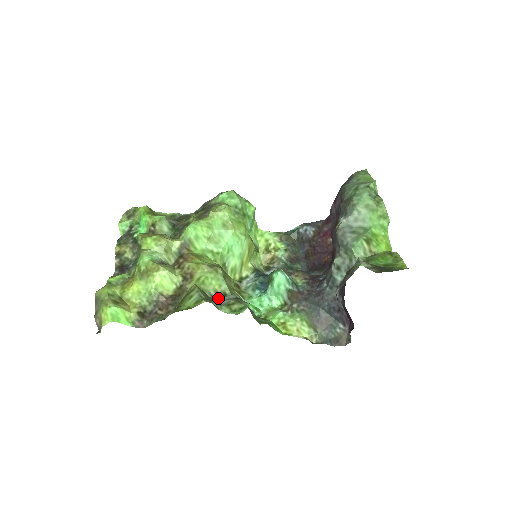
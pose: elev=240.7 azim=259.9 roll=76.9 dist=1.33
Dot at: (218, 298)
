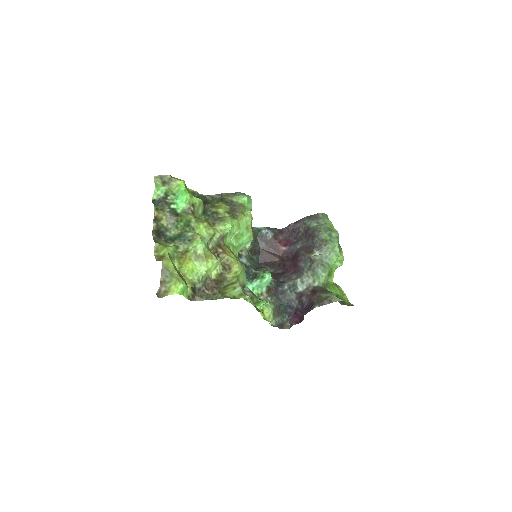
Dot at: (243, 289)
